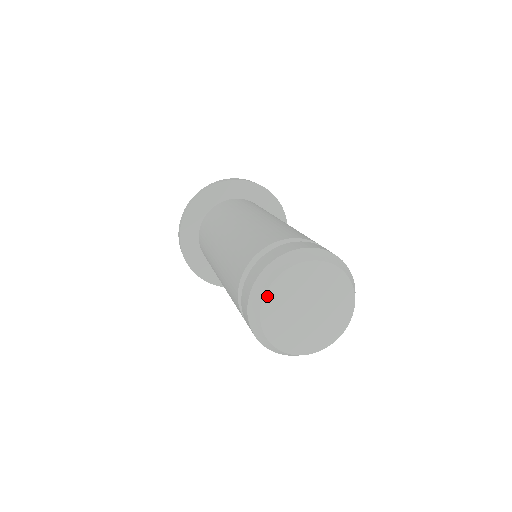
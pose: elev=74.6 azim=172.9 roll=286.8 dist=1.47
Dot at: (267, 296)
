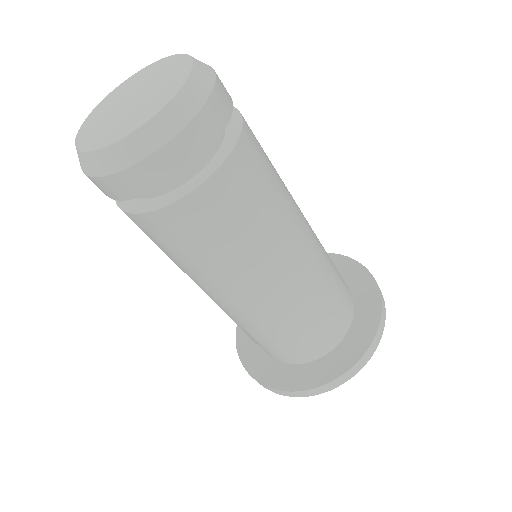
Dot at: (113, 92)
